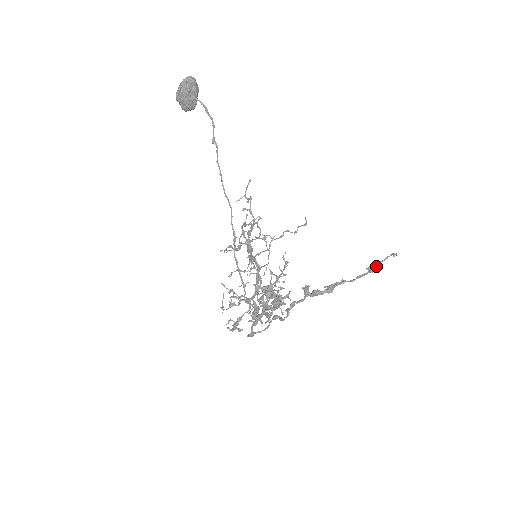
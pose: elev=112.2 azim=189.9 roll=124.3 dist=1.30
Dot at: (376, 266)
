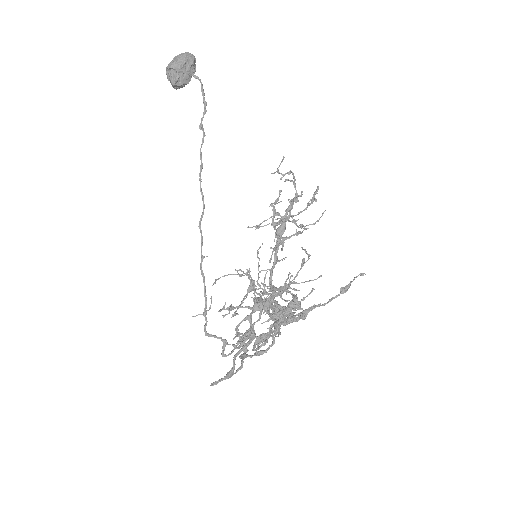
Dot at: (349, 285)
